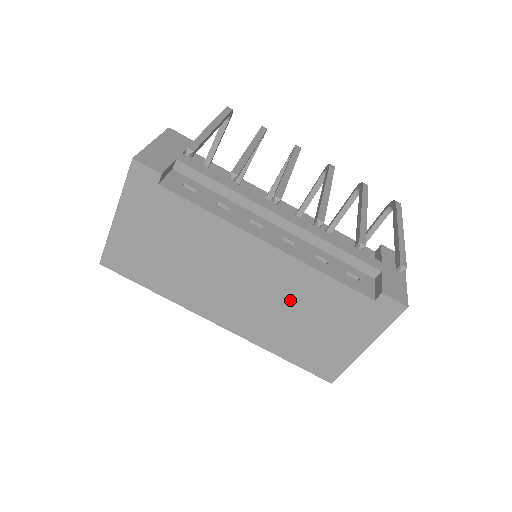
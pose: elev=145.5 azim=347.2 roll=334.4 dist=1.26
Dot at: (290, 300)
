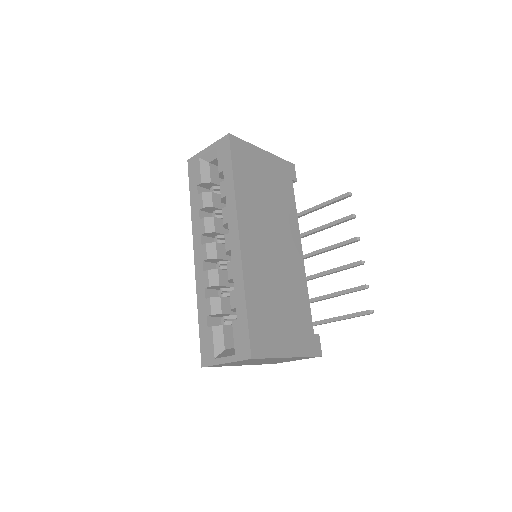
Dot at: (285, 283)
